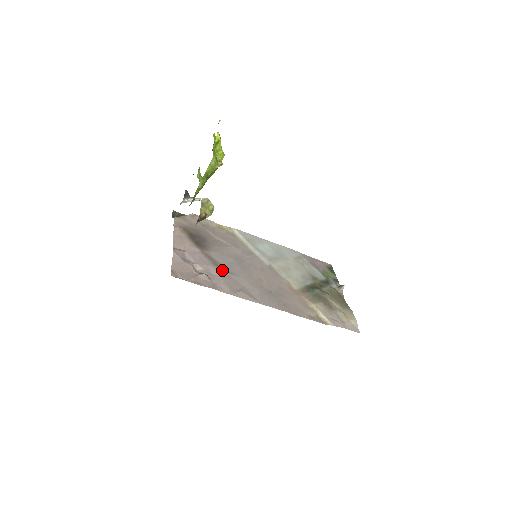
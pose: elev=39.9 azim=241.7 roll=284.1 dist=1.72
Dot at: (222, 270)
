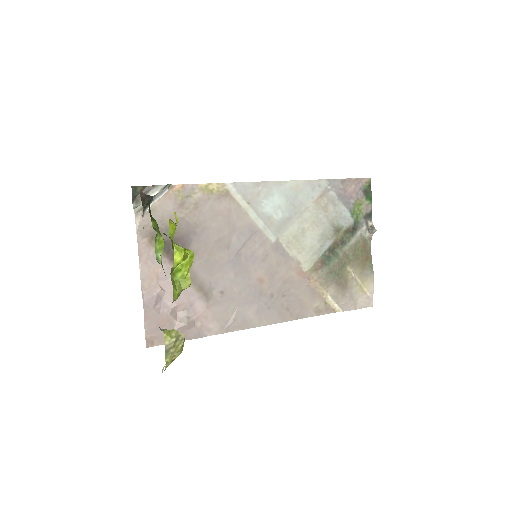
Dot at: (210, 294)
